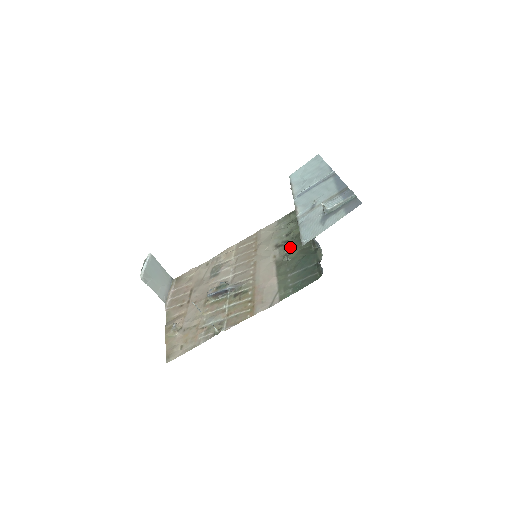
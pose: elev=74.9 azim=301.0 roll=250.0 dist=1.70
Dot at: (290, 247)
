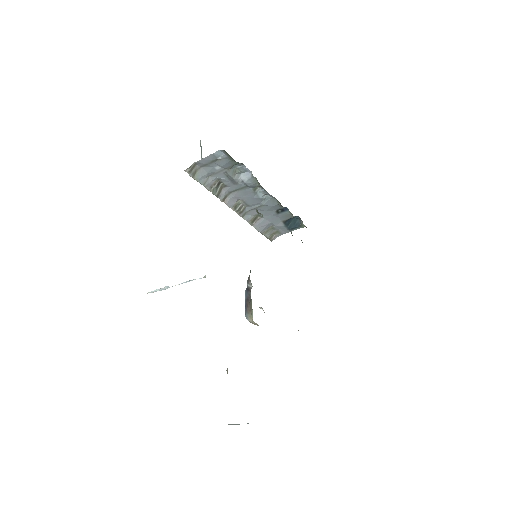
Dot at: occluded
